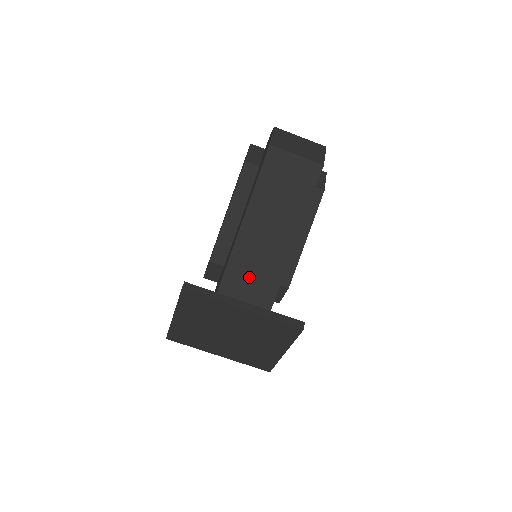
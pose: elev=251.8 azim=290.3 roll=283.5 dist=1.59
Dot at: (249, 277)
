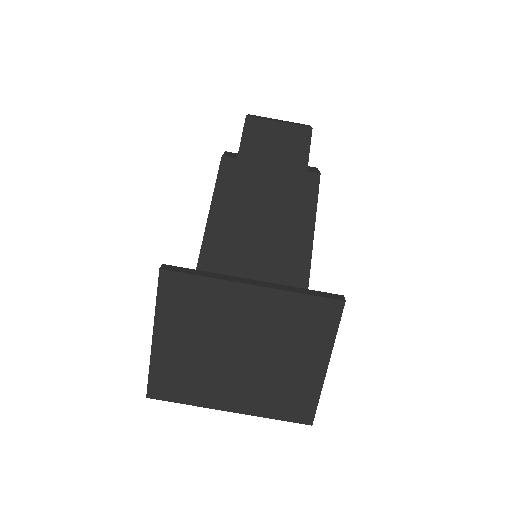
Dot at: (252, 257)
